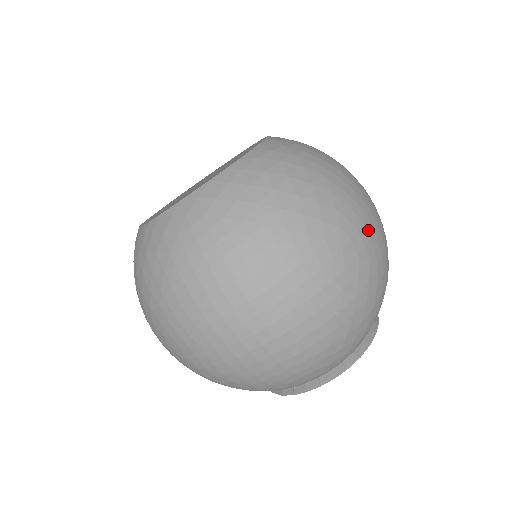
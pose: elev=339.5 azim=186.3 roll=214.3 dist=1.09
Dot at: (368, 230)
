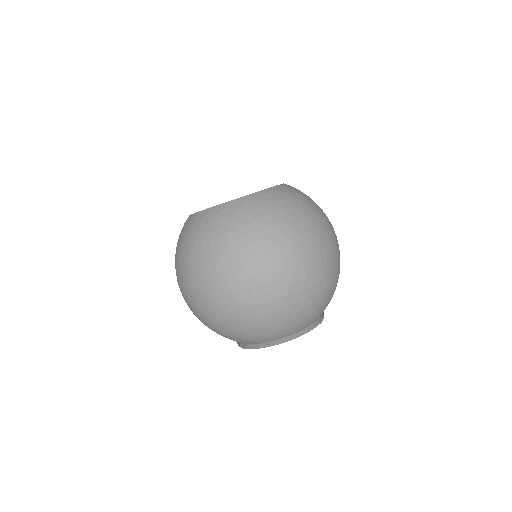
Dot at: (321, 255)
